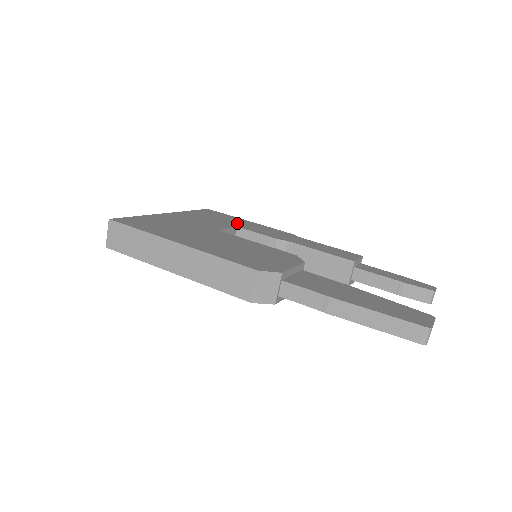
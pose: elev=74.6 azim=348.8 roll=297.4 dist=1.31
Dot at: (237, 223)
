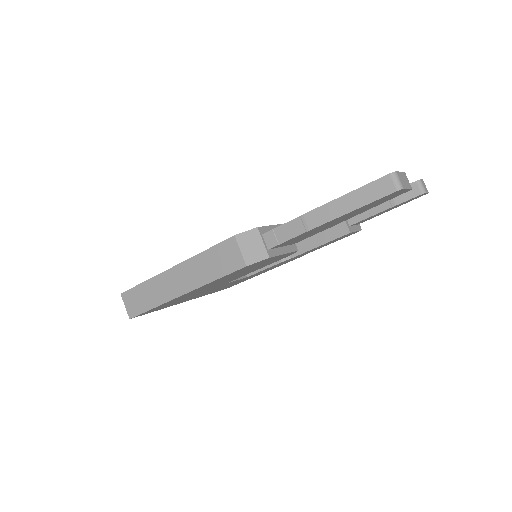
Dot at: occluded
